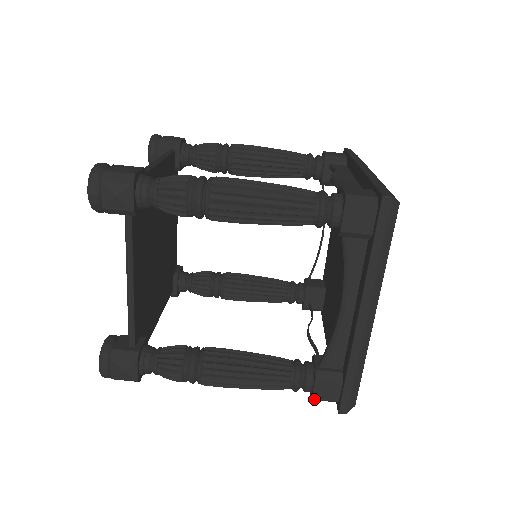
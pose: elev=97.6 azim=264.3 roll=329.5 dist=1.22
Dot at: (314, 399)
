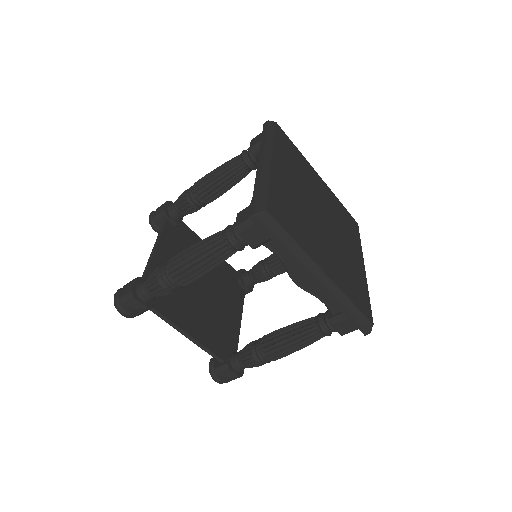
Dot at: occluded
